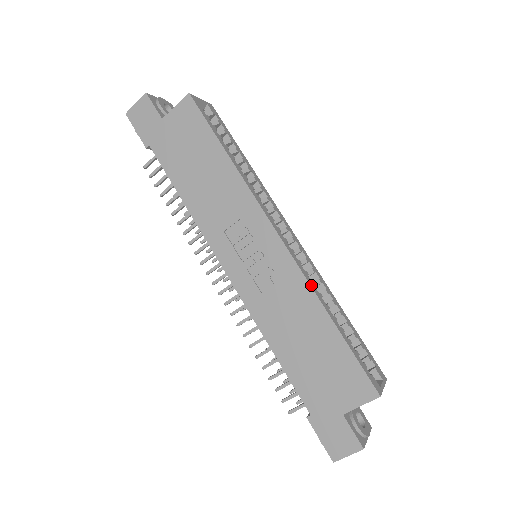
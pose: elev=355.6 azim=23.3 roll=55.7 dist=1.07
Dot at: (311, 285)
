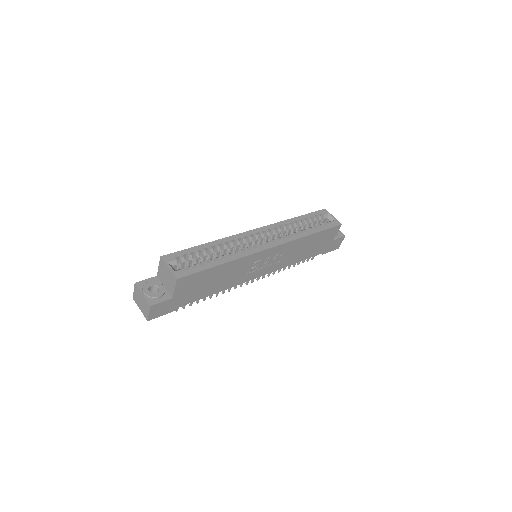
Dot at: (296, 238)
